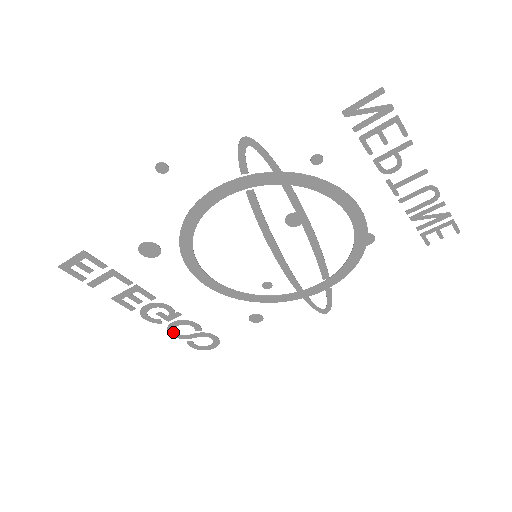
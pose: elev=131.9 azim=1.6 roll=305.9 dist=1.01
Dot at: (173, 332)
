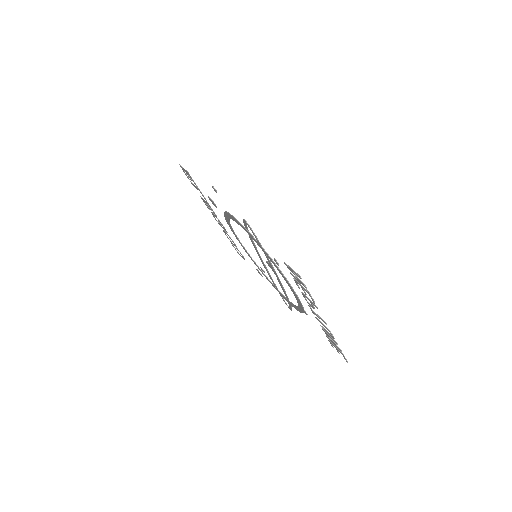
Dot at: (225, 234)
